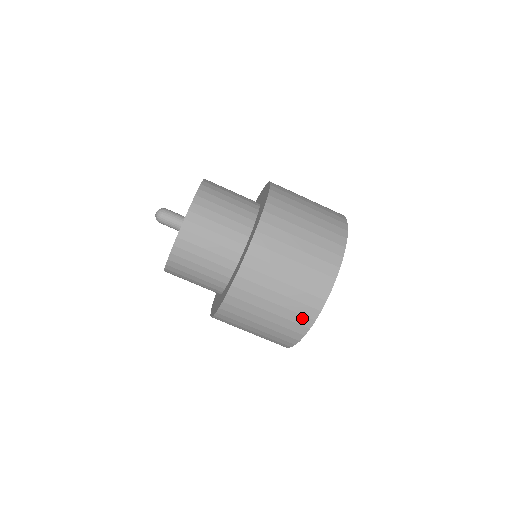
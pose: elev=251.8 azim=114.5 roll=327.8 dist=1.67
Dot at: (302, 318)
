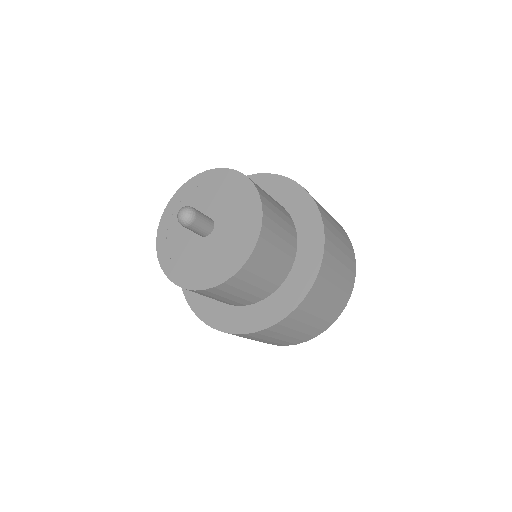
Dot at: occluded
